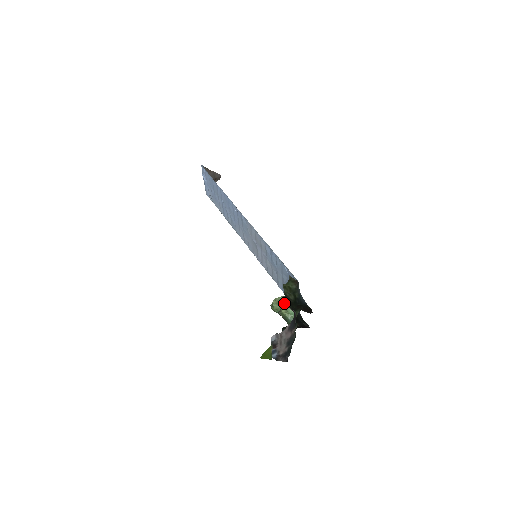
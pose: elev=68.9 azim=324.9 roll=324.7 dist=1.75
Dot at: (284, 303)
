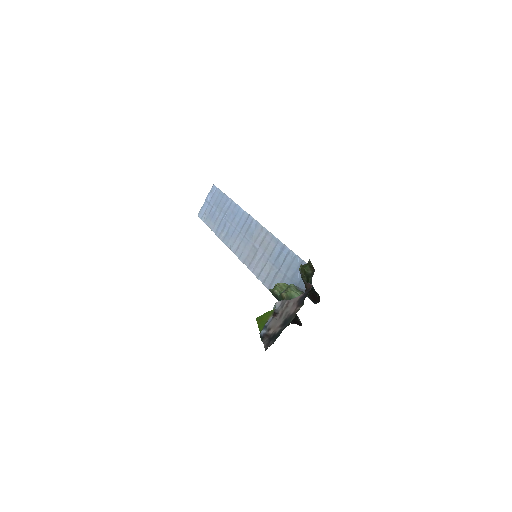
Dot at: (290, 286)
